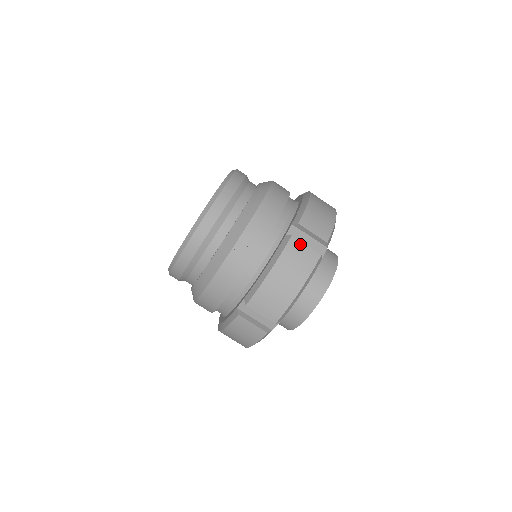
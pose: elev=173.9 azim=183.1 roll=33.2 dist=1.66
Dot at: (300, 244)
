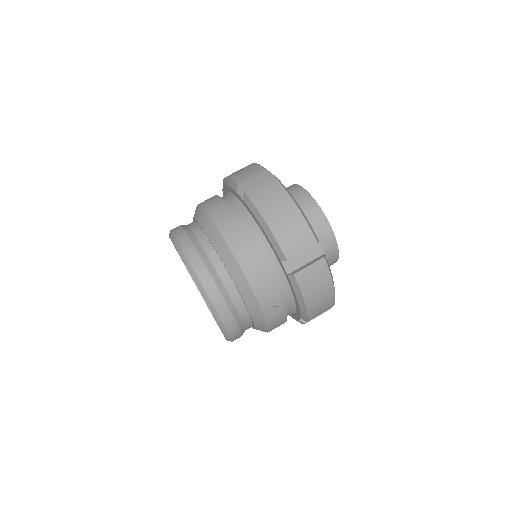
Dot at: (305, 271)
